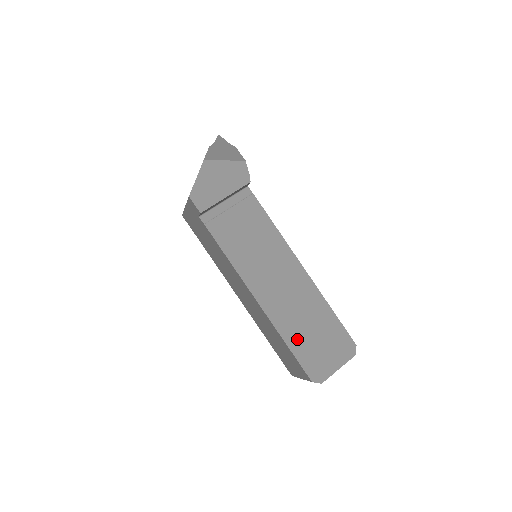
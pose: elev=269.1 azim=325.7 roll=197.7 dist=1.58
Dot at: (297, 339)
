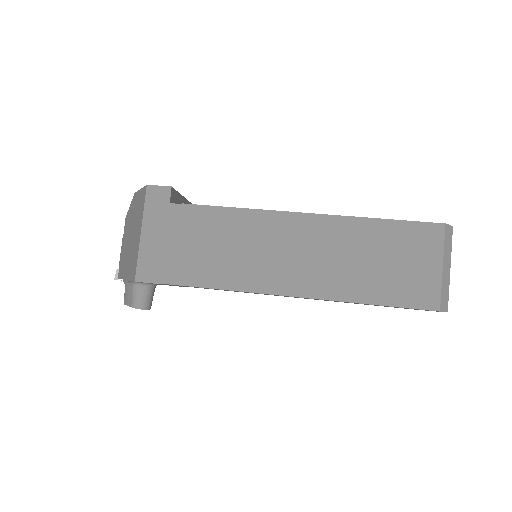
Dot at: occluded
